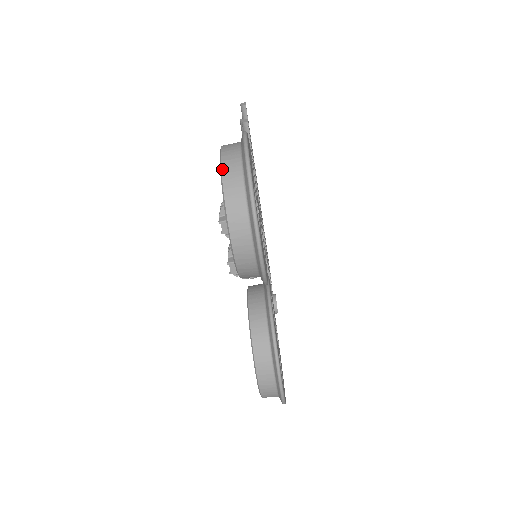
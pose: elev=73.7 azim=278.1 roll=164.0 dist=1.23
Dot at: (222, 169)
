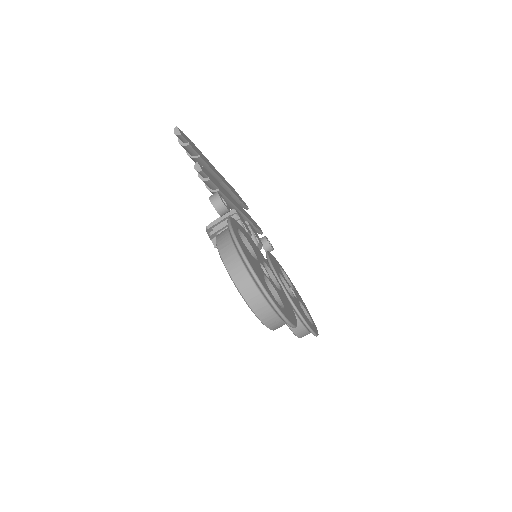
Dot at: (244, 297)
